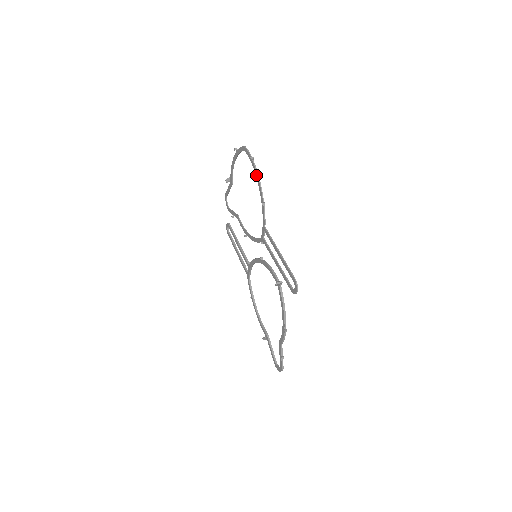
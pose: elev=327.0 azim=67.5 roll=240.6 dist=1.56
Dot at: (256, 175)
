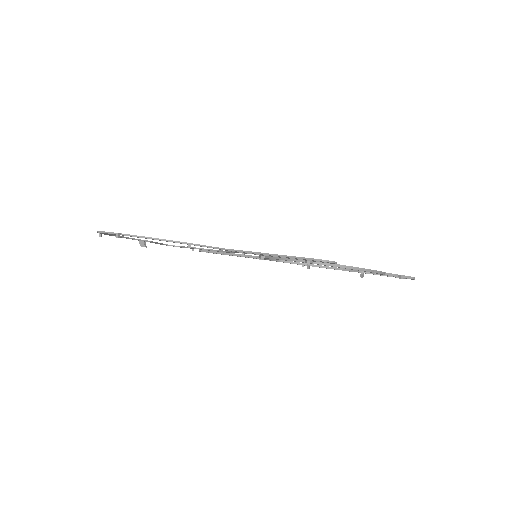
Dot at: occluded
